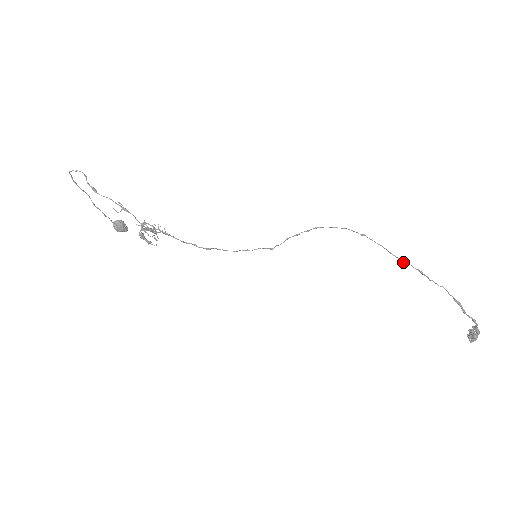
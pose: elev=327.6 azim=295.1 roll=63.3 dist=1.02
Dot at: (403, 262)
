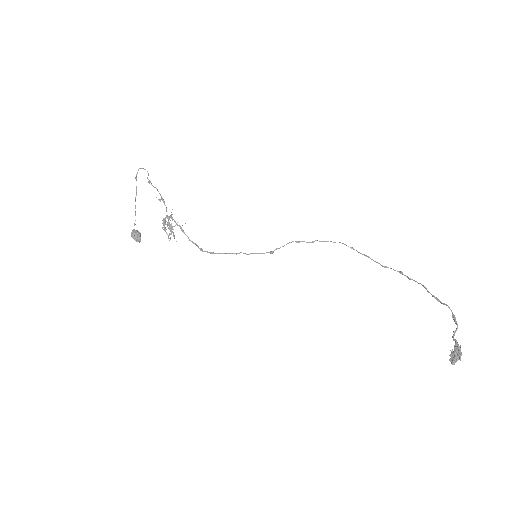
Dot at: (386, 266)
